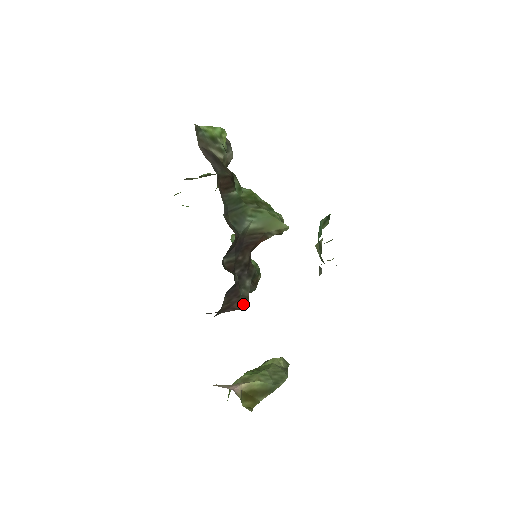
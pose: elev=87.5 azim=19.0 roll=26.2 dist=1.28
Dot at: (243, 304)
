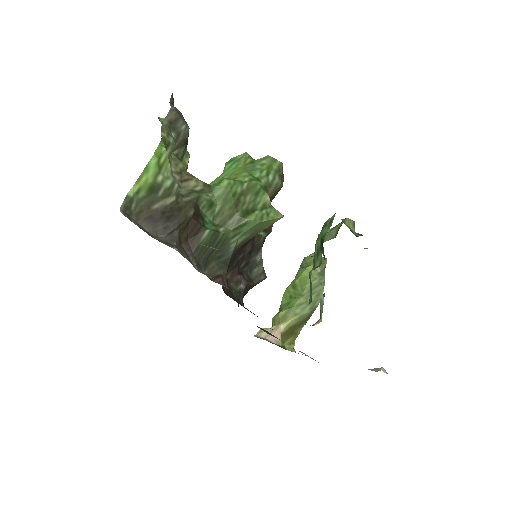
Dot at: (260, 281)
